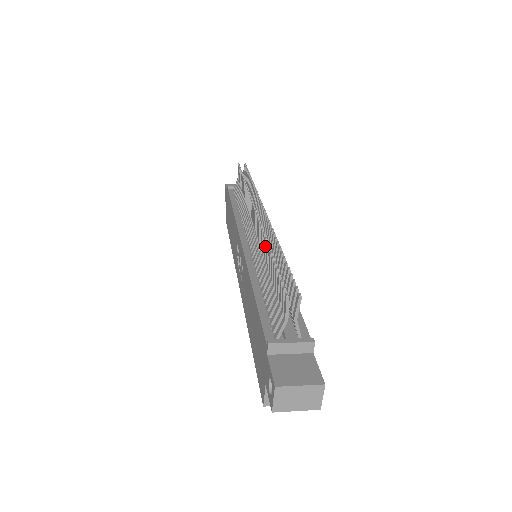
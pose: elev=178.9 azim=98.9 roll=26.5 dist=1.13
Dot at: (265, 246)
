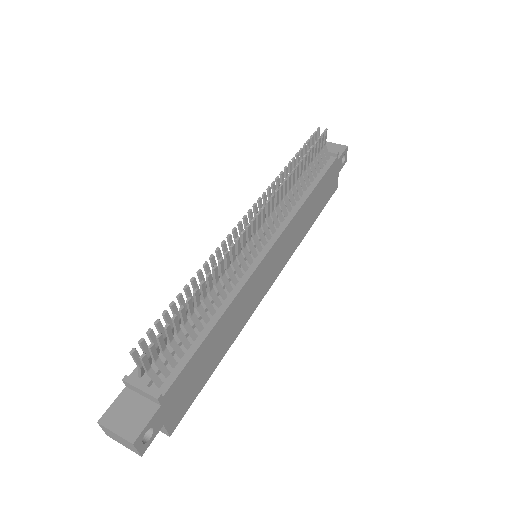
Dot at: (204, 270)
